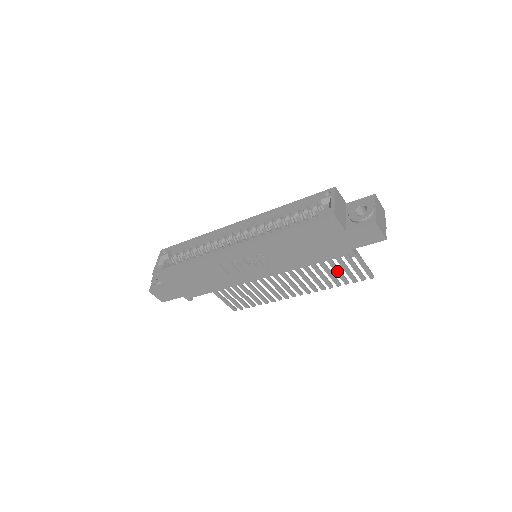
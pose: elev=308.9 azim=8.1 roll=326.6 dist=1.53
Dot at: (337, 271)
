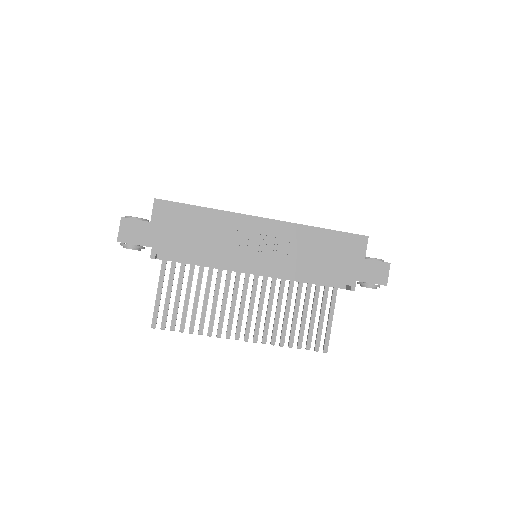
Dot at: (303, 324)
